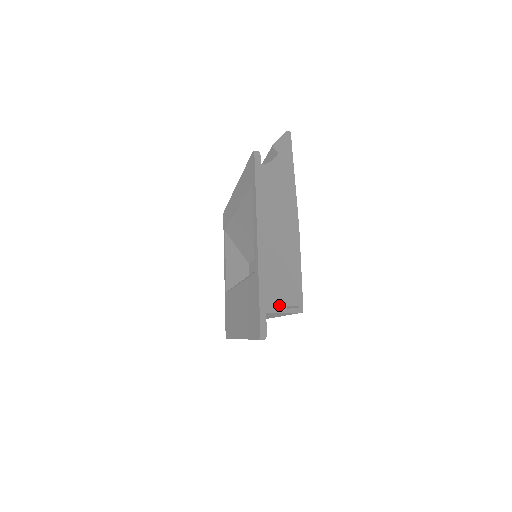
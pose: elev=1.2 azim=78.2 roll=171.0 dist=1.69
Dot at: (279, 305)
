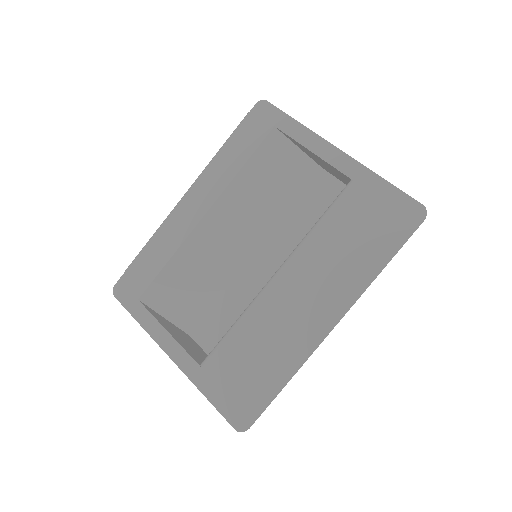
Dot at: occluded
